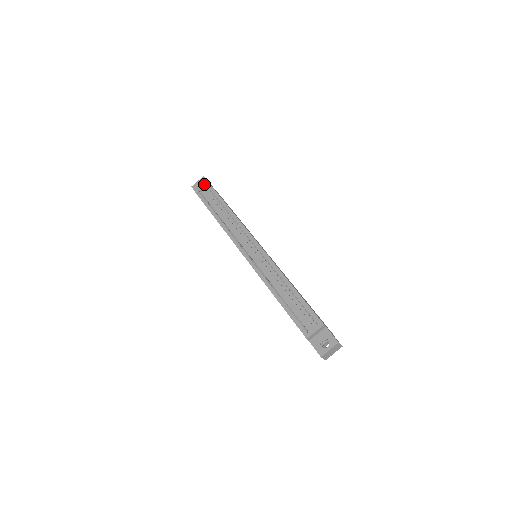
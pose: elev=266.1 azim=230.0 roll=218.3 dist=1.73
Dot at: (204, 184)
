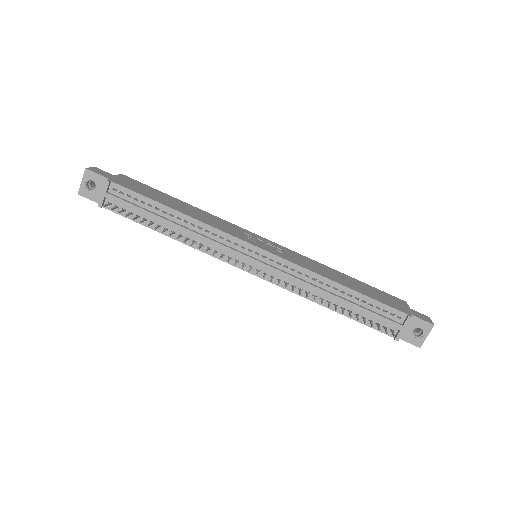
Dot at: (98, 183)
